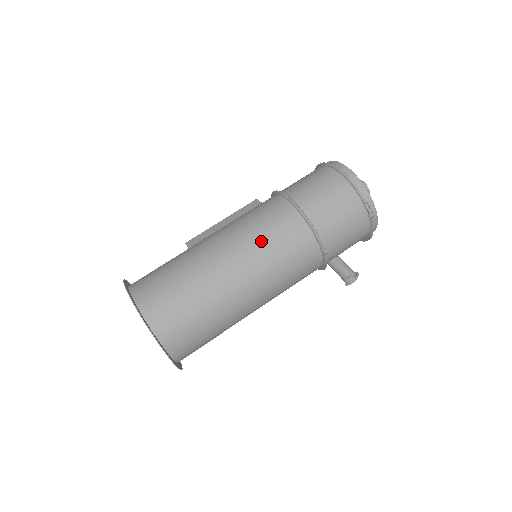
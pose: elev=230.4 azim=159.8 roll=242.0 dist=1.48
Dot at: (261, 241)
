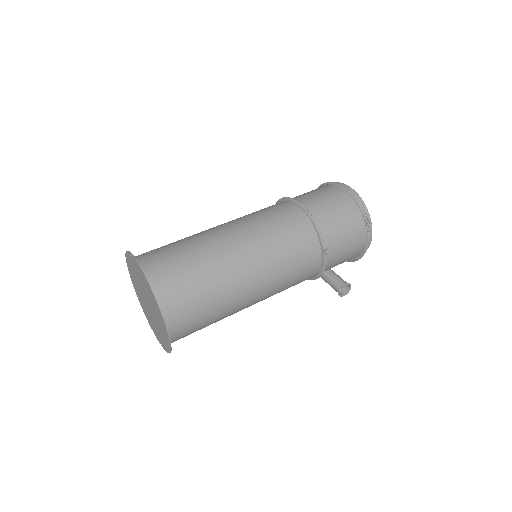
Dot at: (269, 230)
